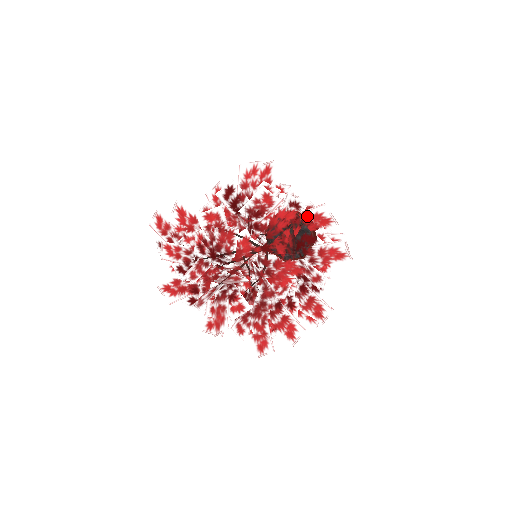
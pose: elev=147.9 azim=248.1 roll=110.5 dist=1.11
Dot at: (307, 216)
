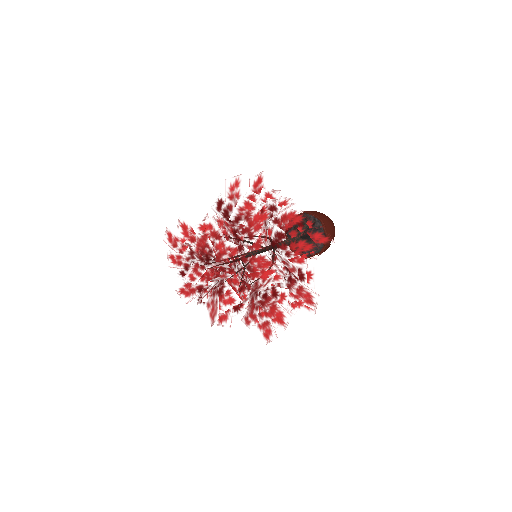
Dot at: (283, 216)
